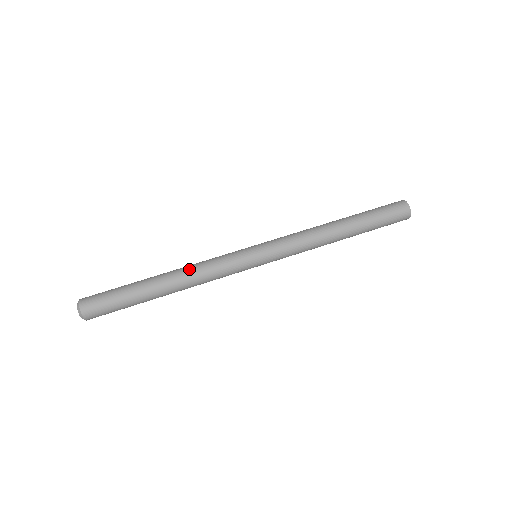
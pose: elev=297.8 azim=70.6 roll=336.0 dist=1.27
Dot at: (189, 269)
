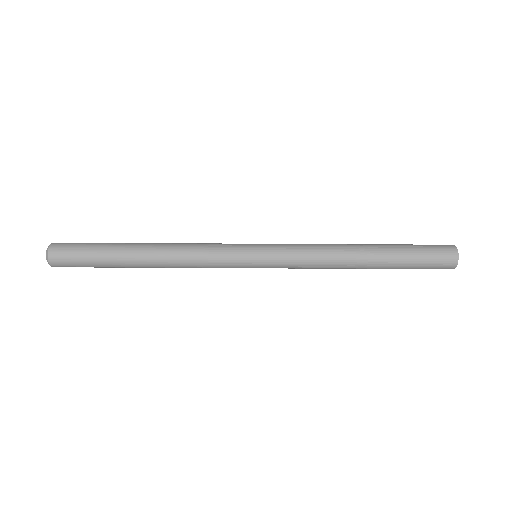
Dot at: (175, 261)
